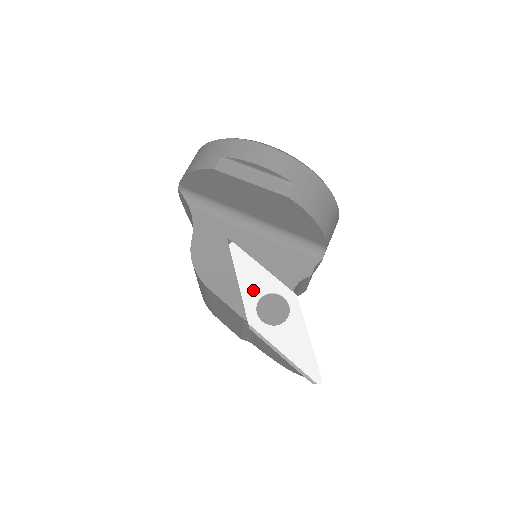
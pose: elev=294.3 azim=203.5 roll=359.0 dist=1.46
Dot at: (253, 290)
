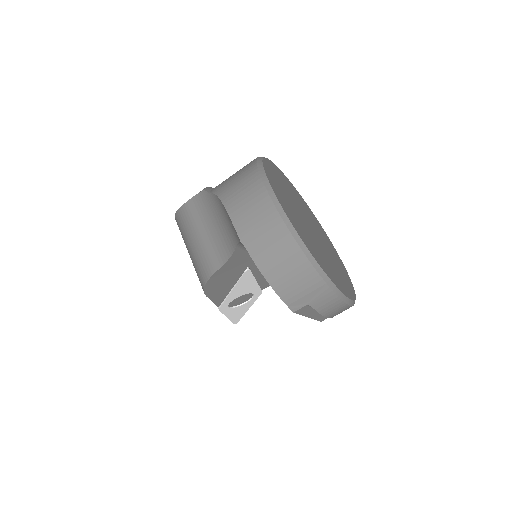
Dot at: (238, 294)
